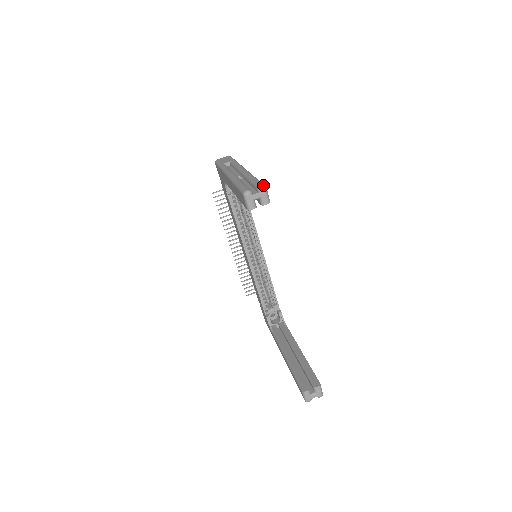
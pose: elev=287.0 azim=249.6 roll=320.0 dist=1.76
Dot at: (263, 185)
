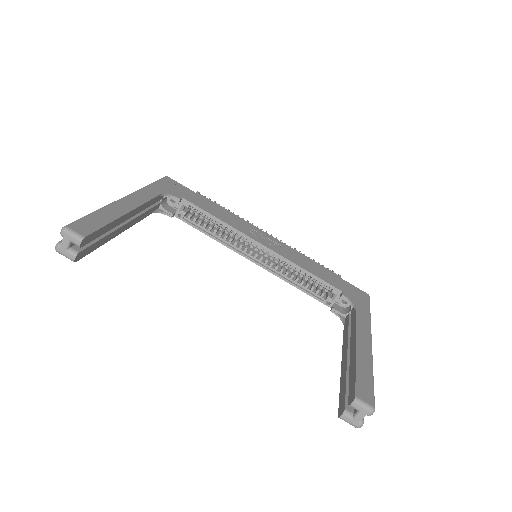
Dot at: (62, 228)
